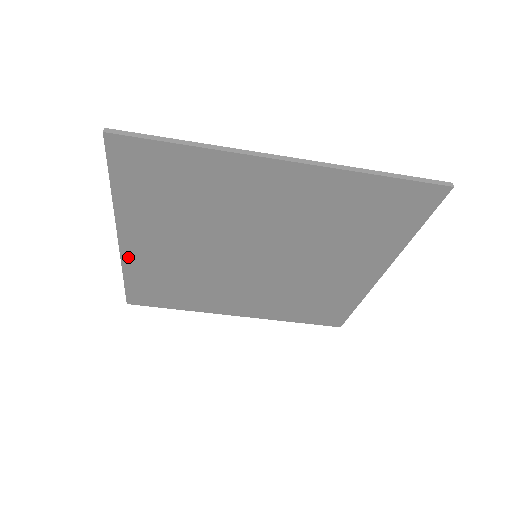
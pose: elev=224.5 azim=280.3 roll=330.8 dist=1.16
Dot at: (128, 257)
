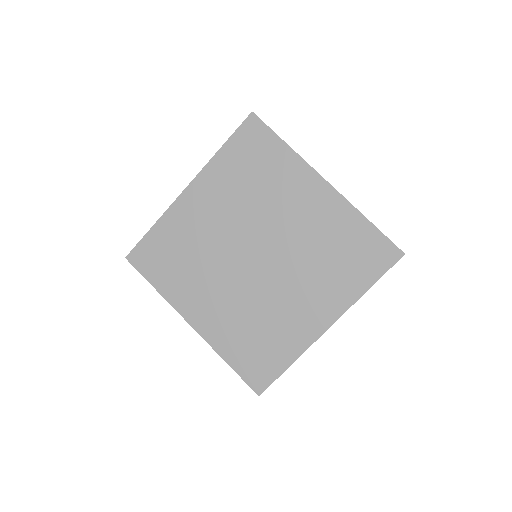
Dot at: (208, 336)
